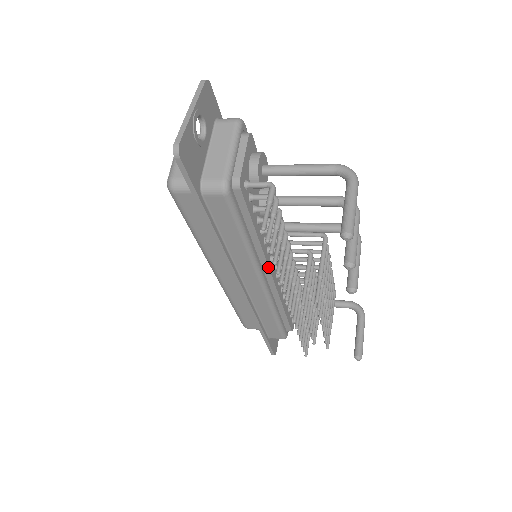
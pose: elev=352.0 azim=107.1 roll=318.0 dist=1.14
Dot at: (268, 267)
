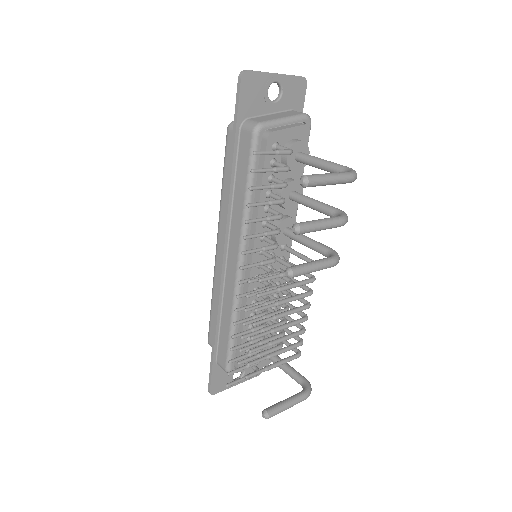
Dot at: occluded
